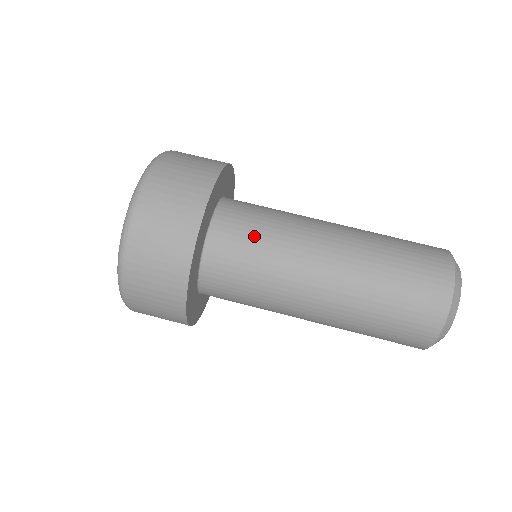
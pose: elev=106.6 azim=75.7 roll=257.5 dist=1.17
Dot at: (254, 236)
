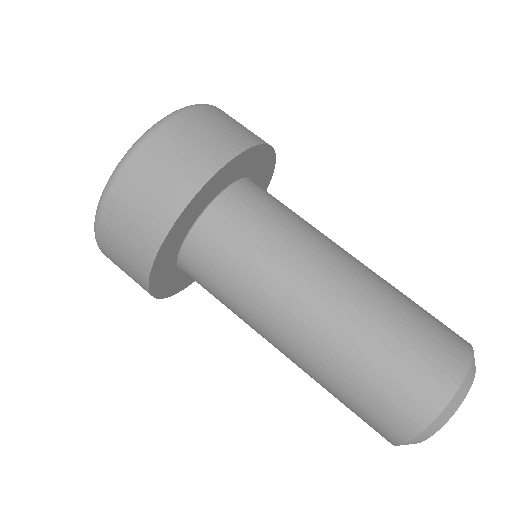
Dot at: (269, 218)
